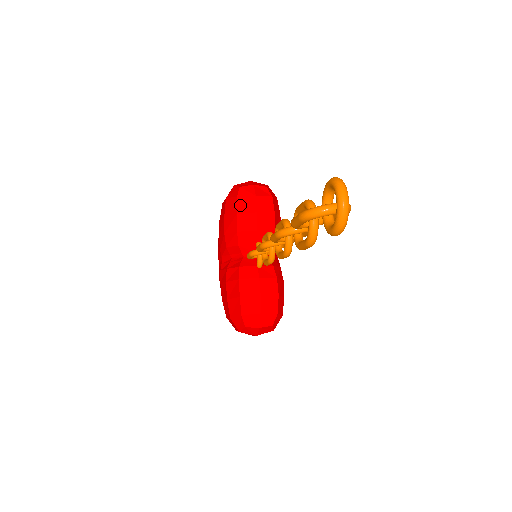
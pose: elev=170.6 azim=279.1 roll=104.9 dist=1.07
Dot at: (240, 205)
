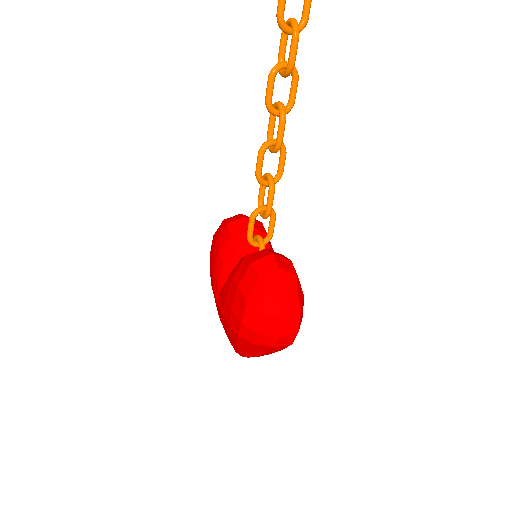
Dot at: (228, 220)
